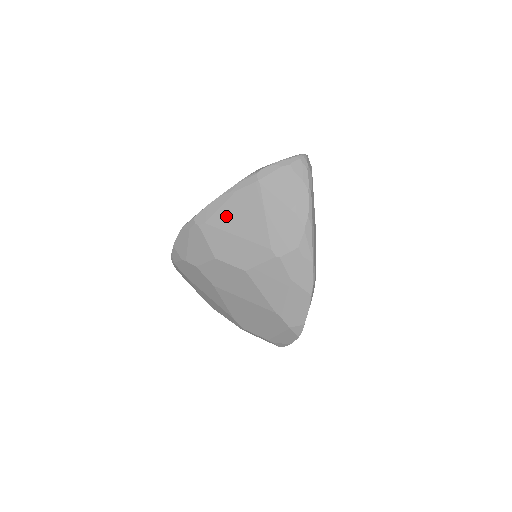
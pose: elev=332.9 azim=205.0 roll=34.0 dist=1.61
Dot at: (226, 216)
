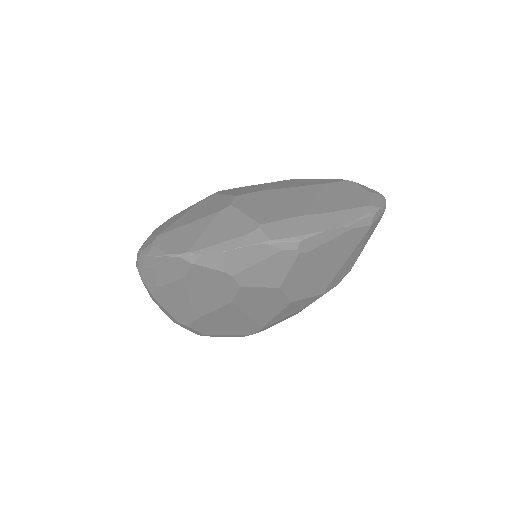
Dot at: (327, 250)
